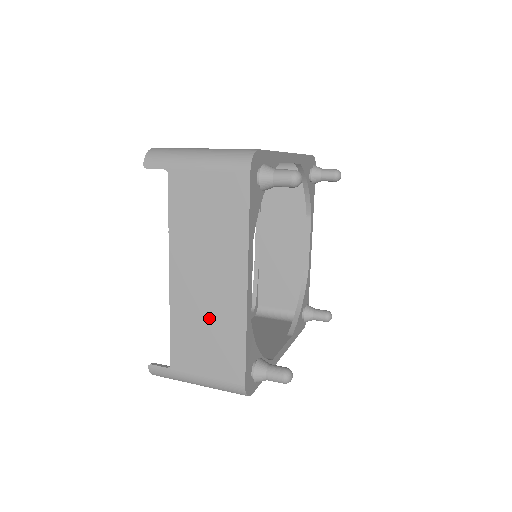
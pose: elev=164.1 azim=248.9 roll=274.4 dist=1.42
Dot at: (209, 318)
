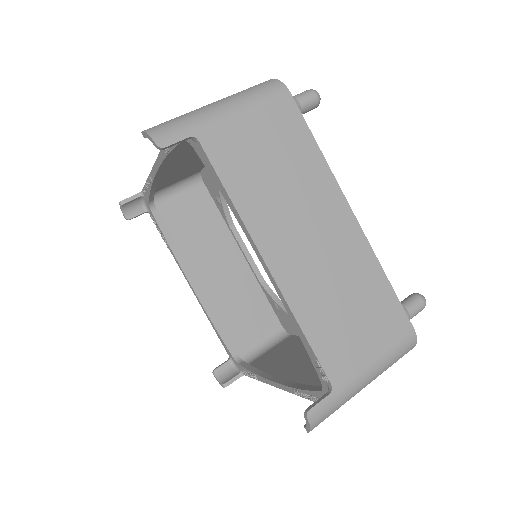
Dot at: occluded
